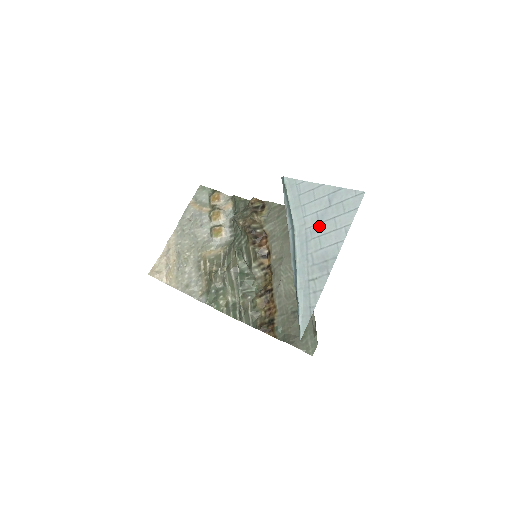
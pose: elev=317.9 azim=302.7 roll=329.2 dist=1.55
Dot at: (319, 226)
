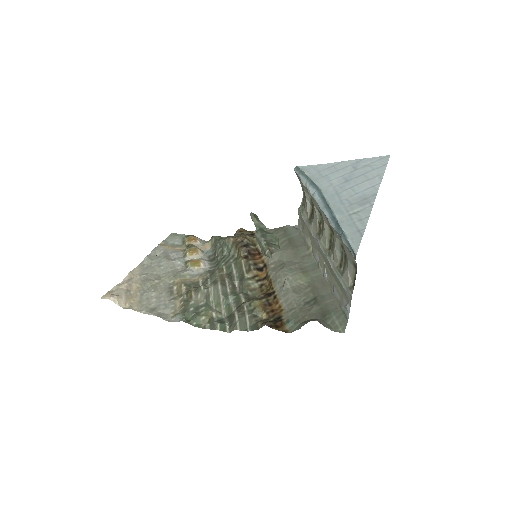
Dot at: (348, 182)
